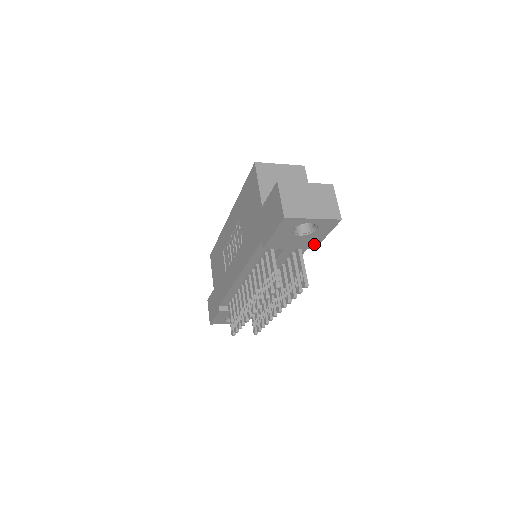
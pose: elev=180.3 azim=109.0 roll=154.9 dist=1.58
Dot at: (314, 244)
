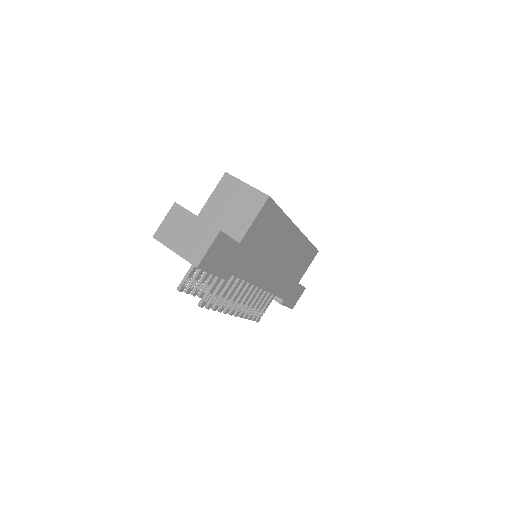
Dot at: occluded
